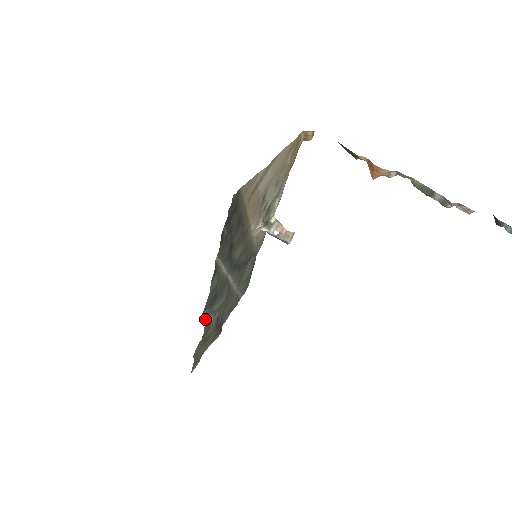
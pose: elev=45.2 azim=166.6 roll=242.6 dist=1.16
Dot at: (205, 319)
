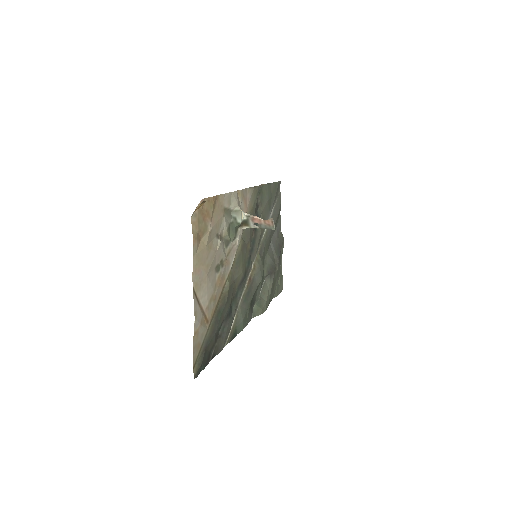
Dot at: (258, 310)
